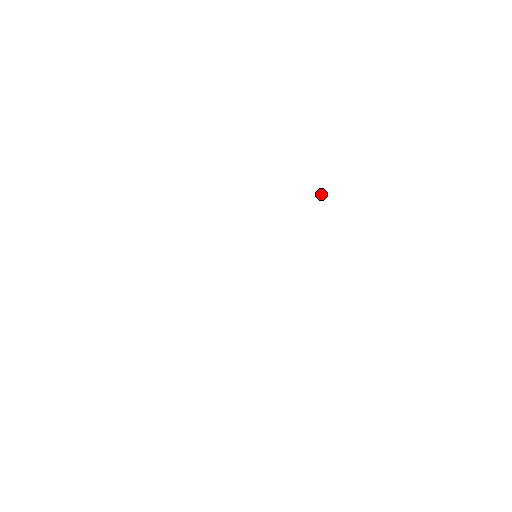
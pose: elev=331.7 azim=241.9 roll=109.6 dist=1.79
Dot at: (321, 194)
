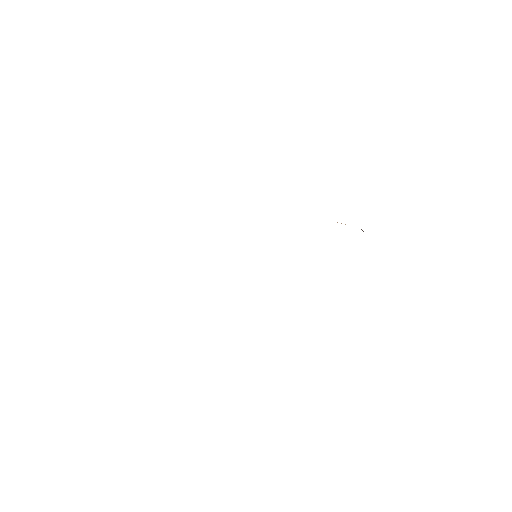
Dot at: occluded
